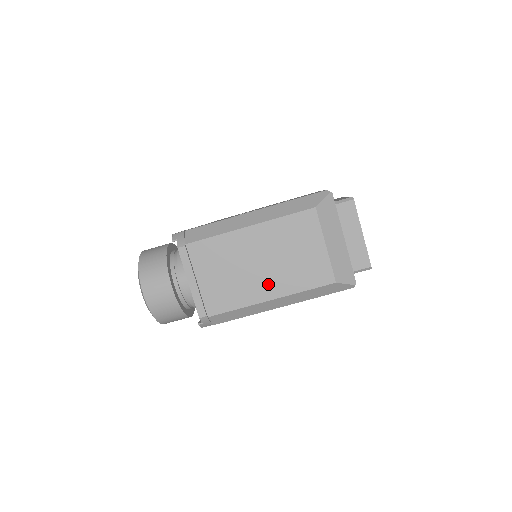
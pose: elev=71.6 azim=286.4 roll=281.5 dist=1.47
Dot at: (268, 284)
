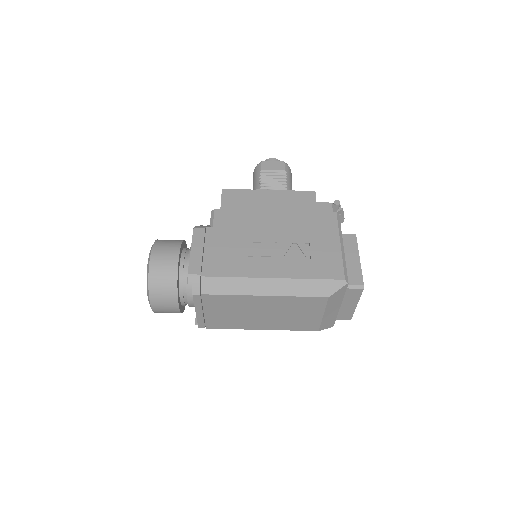
Dot at: (264, 323)
